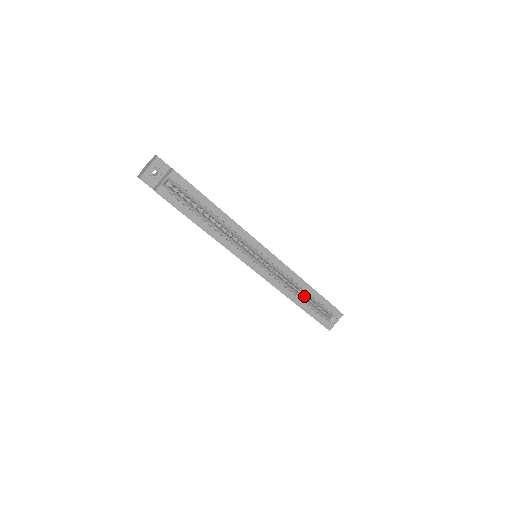
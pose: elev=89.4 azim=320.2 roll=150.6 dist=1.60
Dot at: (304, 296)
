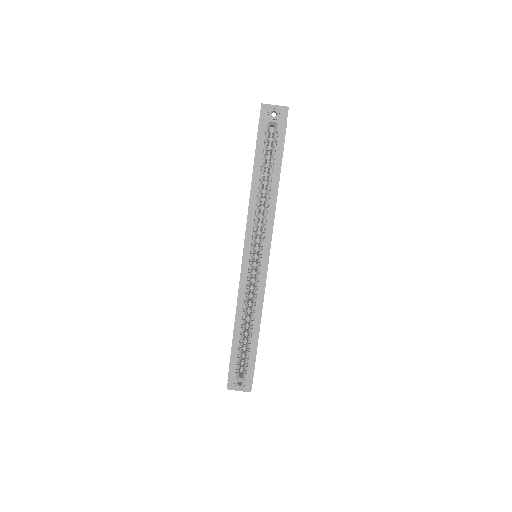
Dot at: (245, 336)
